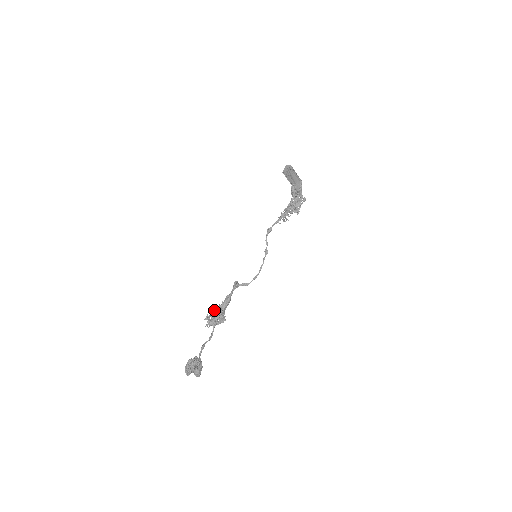
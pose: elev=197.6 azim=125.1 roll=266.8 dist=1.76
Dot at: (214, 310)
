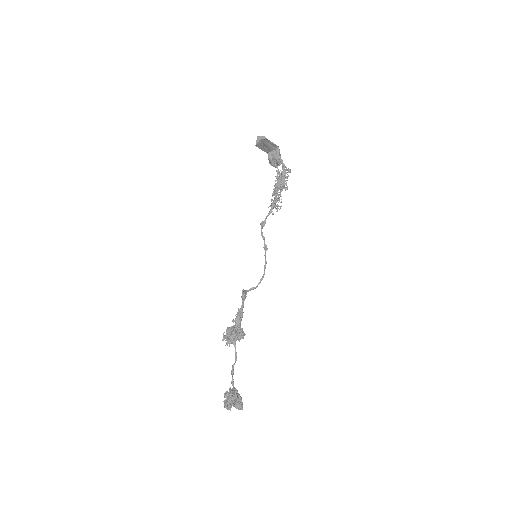
Dot at: (229, 328)
